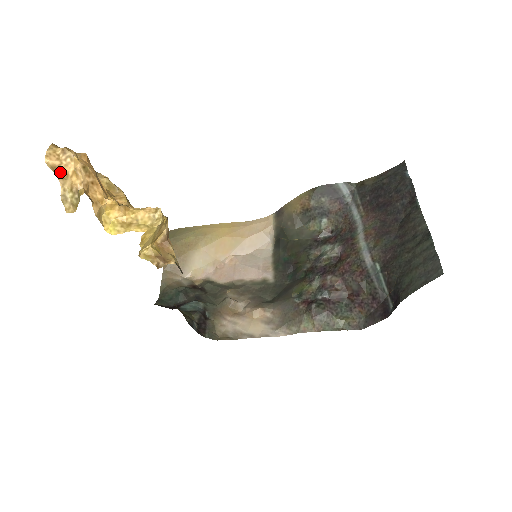
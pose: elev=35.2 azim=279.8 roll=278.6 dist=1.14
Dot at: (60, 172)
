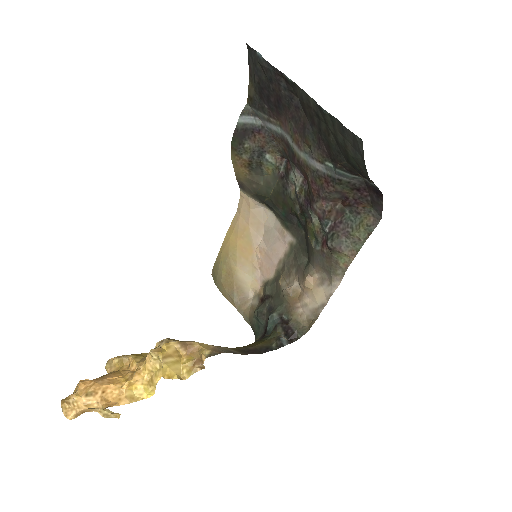
Dot at: occluded
